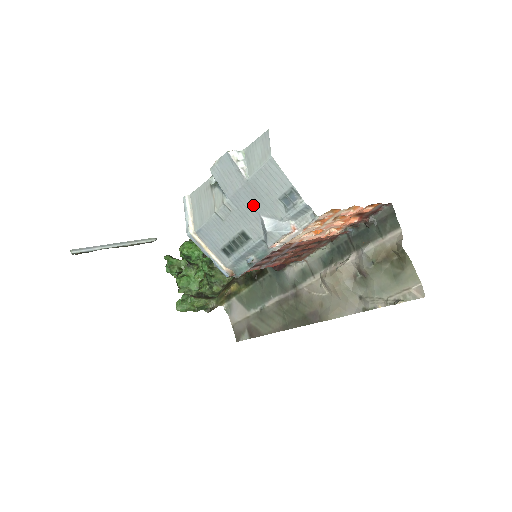
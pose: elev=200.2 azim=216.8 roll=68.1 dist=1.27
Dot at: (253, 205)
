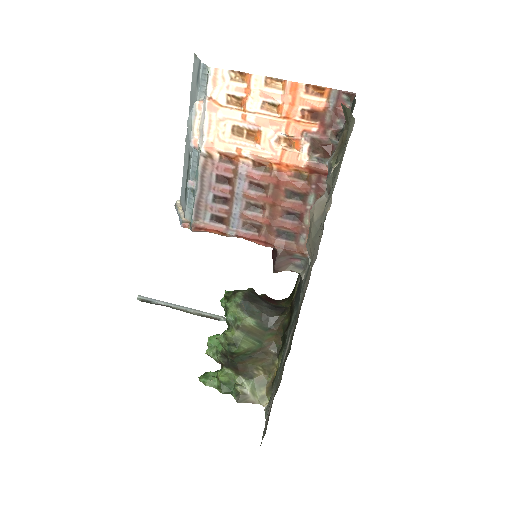
Dot at: occluded
